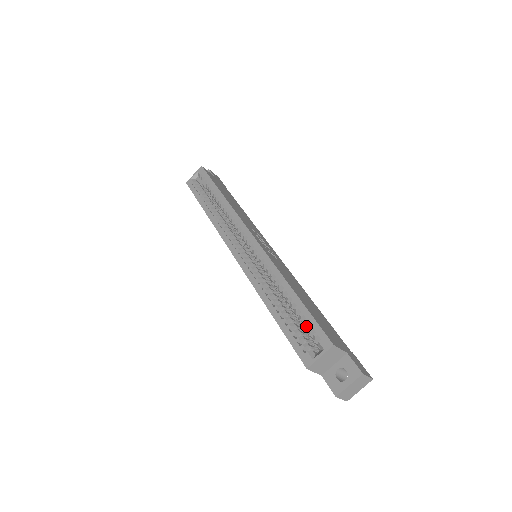
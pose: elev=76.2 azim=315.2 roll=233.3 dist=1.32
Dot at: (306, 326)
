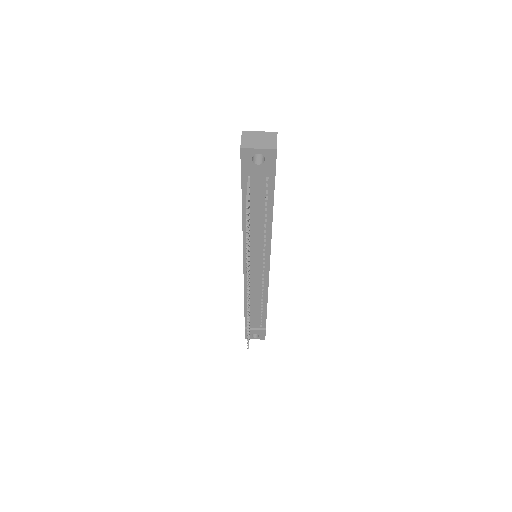
Dot at: occluded
